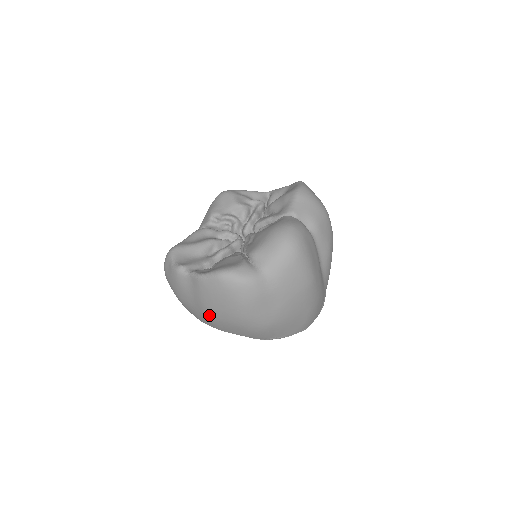
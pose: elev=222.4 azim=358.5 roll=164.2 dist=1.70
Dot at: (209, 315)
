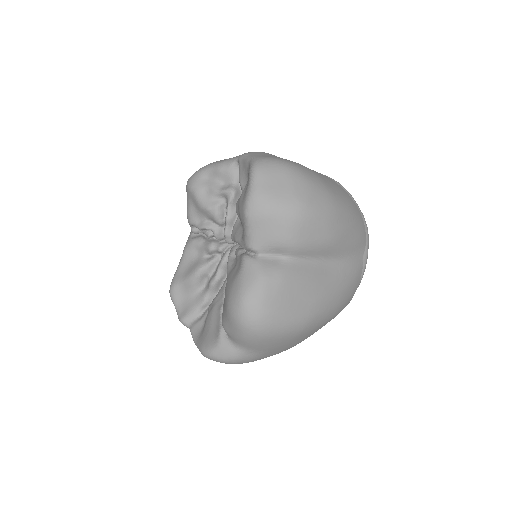
Dot at: occluded
